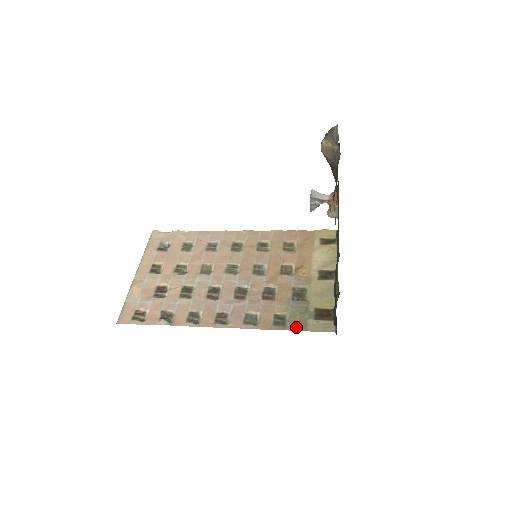
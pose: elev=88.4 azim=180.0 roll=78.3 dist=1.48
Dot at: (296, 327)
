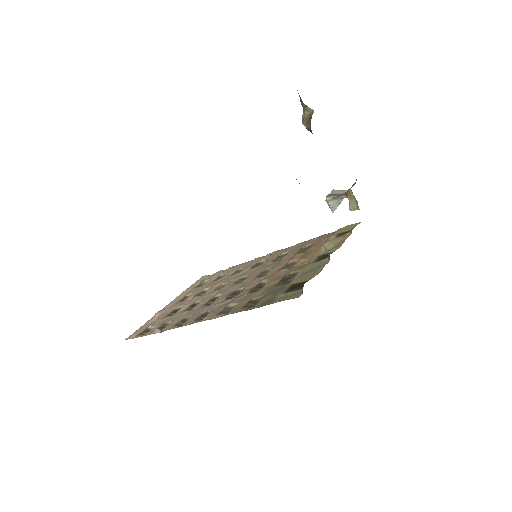
Dot at: (262, 304)
